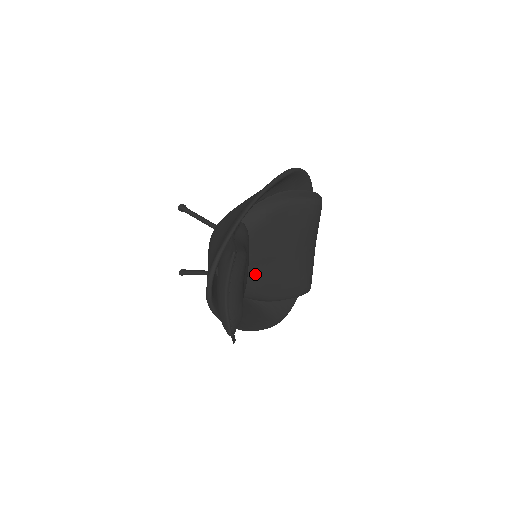
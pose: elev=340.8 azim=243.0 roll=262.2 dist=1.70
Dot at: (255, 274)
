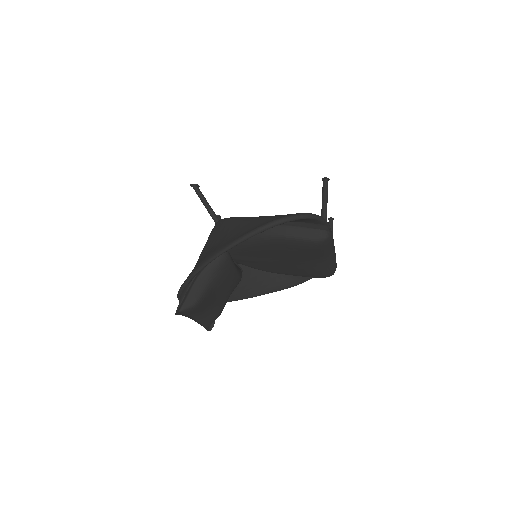
Dot at: (258, 265)
